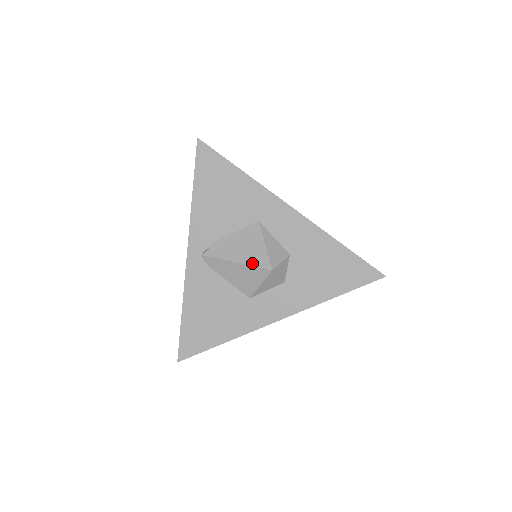
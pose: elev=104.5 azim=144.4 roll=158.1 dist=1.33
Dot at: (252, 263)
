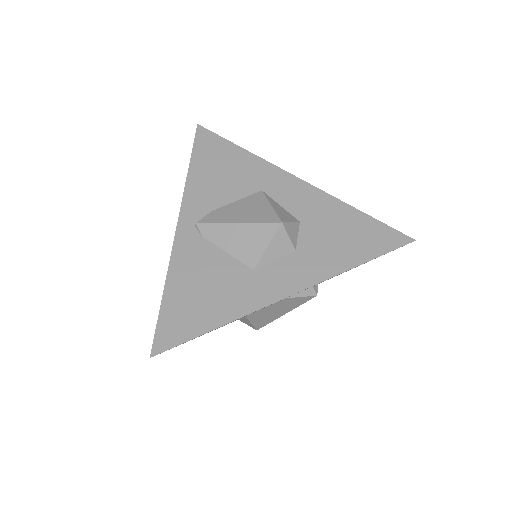
Dot at: (257, 220)
